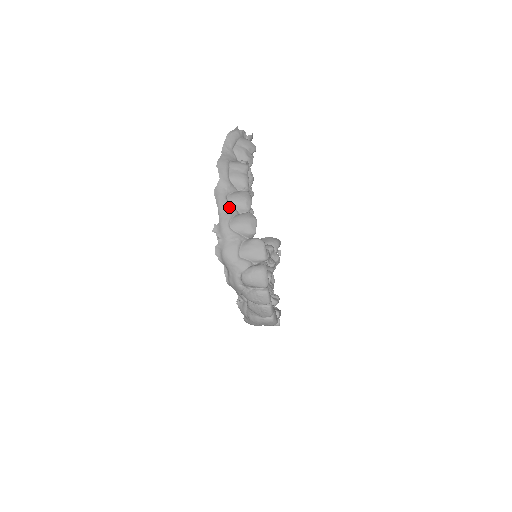
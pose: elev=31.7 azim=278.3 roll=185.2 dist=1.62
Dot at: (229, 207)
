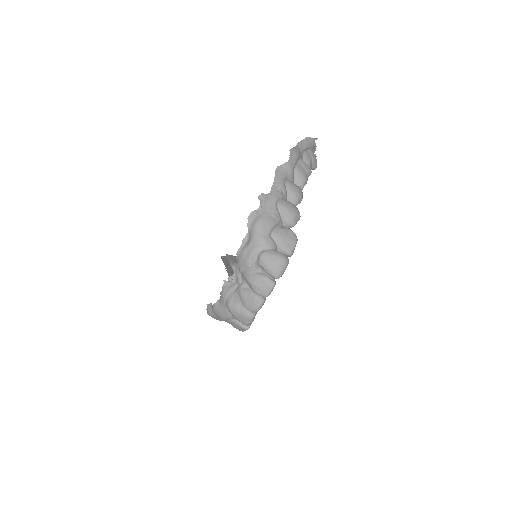
Dot at: (284, 188)
